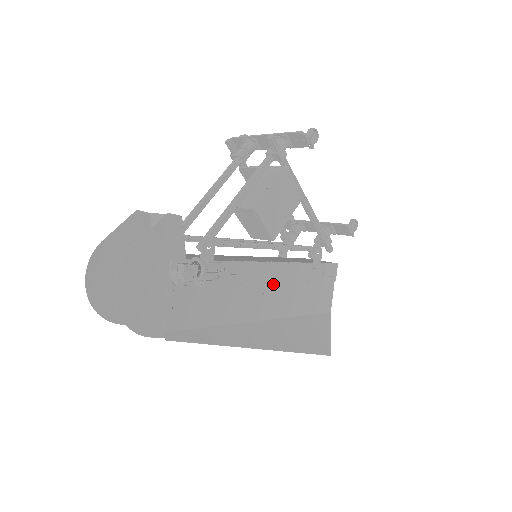
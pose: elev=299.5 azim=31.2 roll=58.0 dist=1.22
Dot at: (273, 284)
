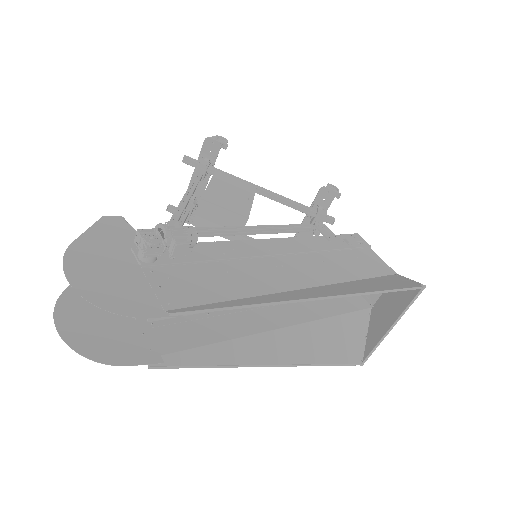
Dot at: (288, 257)
